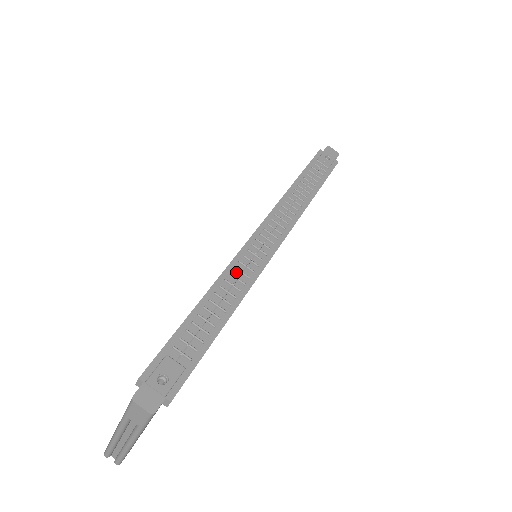
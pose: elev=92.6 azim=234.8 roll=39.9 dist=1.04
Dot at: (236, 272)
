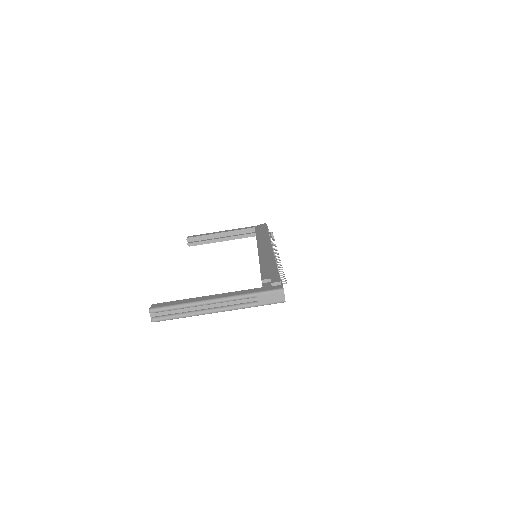
Dot at: occluded
